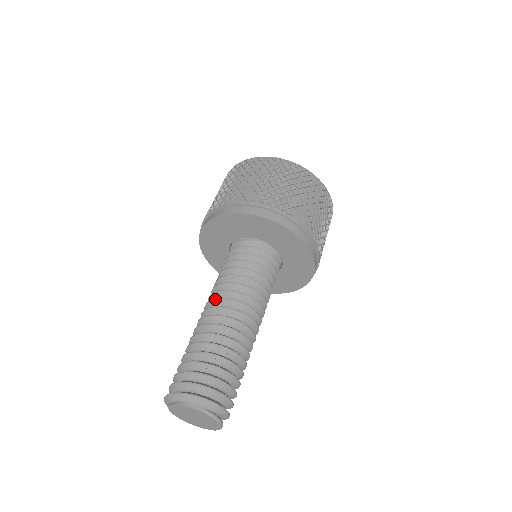
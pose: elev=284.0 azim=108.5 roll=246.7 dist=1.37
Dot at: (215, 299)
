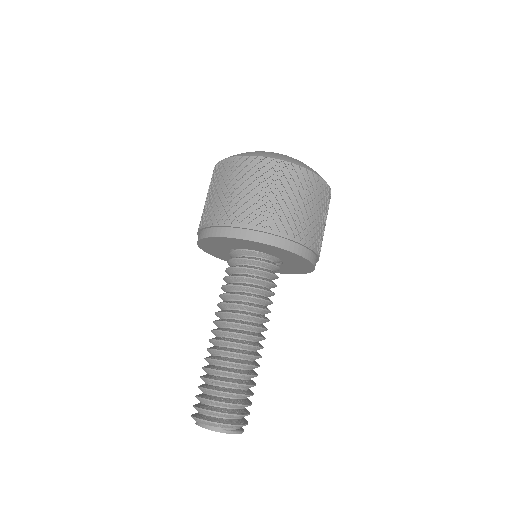
Dot at: (218, 322)
